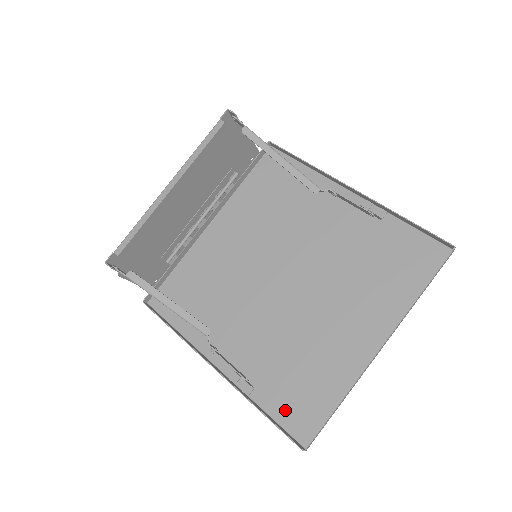
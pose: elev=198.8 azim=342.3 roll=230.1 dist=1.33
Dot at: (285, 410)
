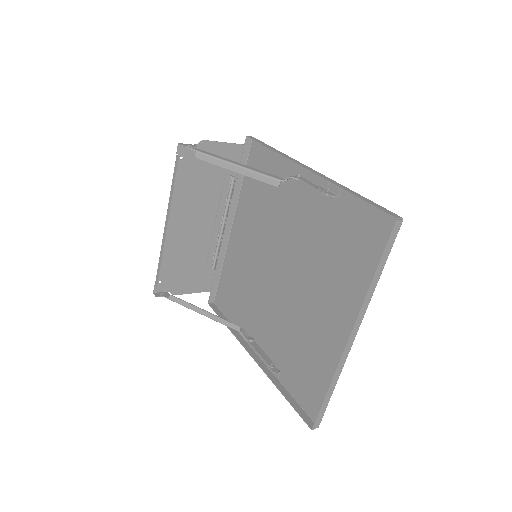
Dot at: (300, 392)
